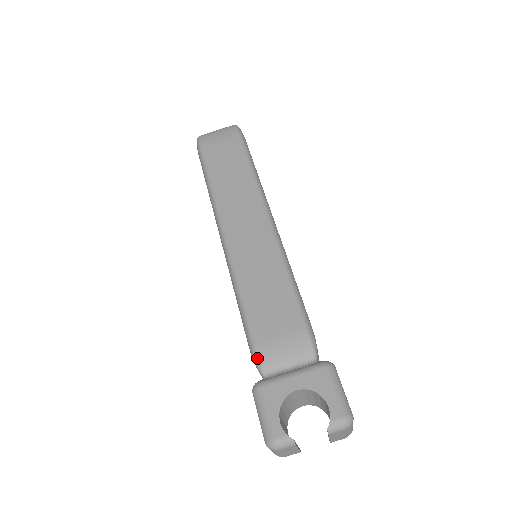
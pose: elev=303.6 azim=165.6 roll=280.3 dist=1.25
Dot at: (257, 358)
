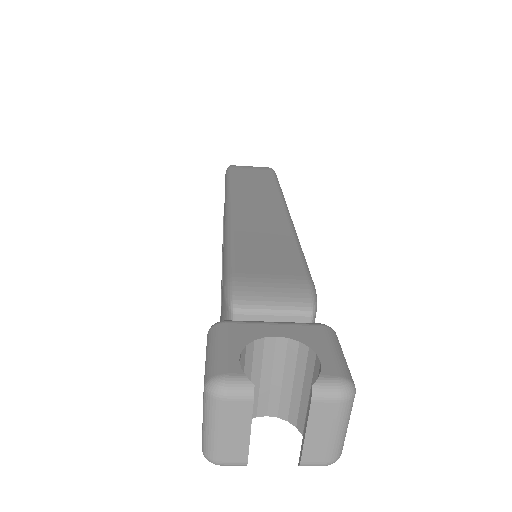
Dot at: (232, 288)
